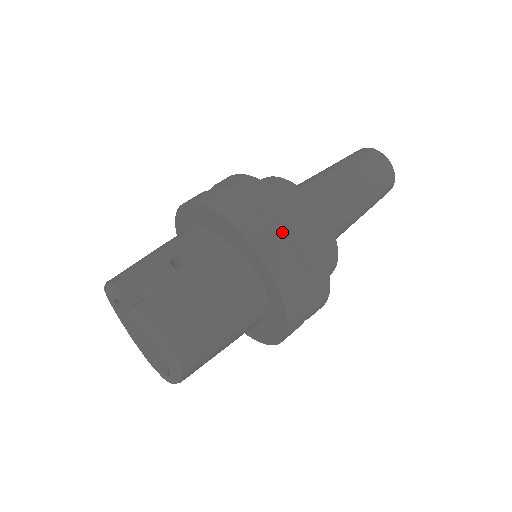
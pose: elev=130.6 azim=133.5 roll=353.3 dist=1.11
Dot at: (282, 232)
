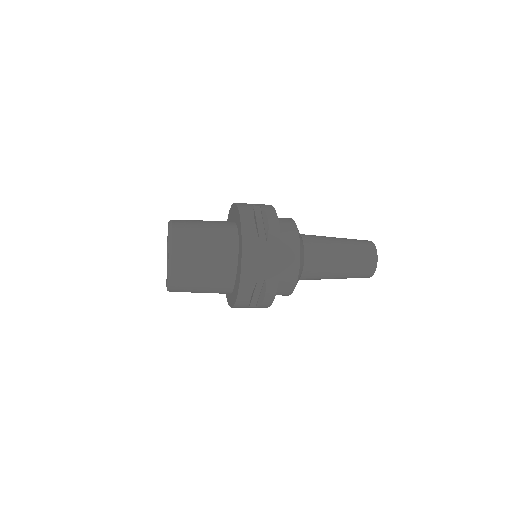
Dot at: (262, 218)
